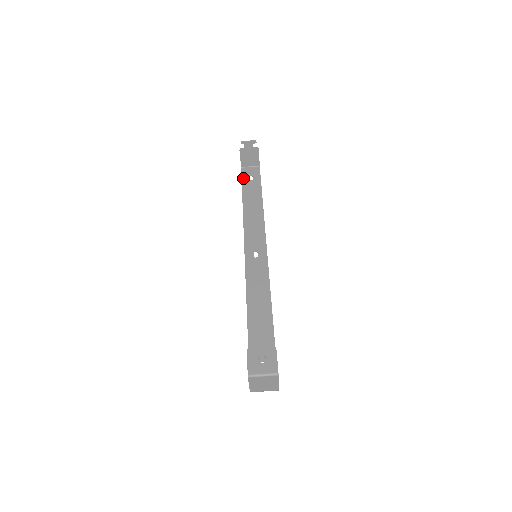
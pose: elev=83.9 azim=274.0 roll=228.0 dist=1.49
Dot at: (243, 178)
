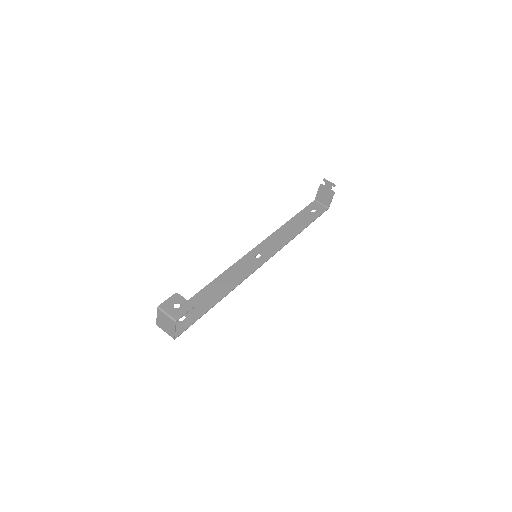
Dot at: (308, 207)
